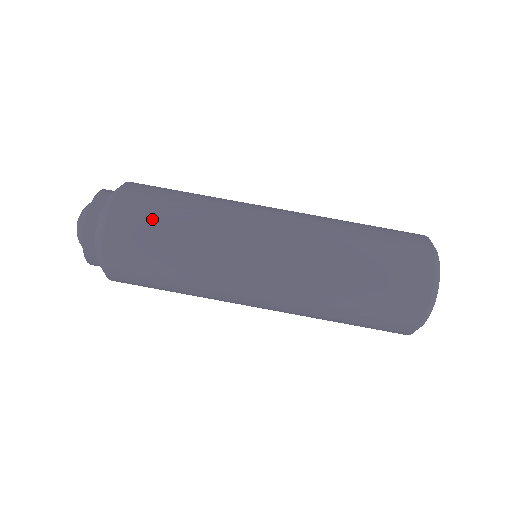
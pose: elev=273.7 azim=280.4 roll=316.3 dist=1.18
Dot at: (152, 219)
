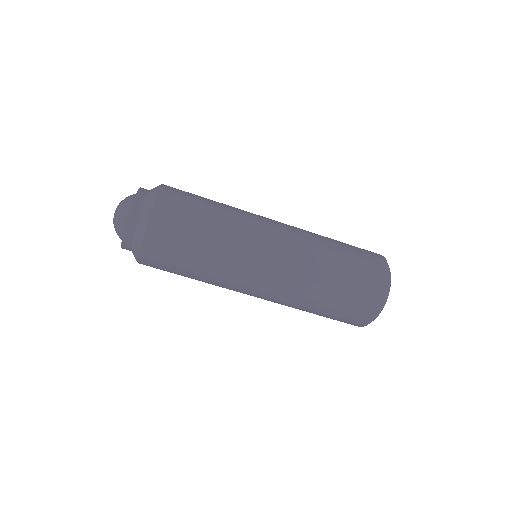
Dot at: (177, 251)
